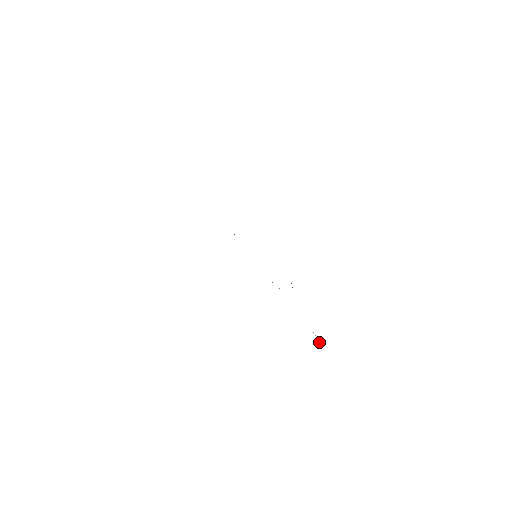
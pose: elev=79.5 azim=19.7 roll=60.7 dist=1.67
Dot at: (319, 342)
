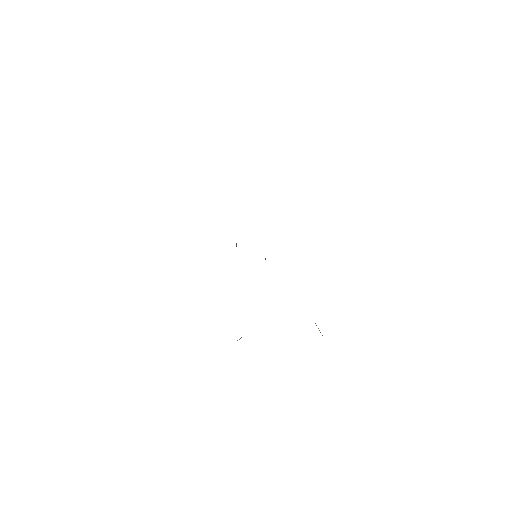
Dot at: occluded
